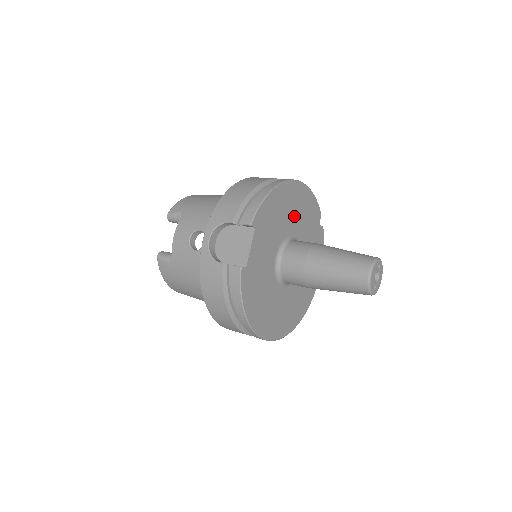
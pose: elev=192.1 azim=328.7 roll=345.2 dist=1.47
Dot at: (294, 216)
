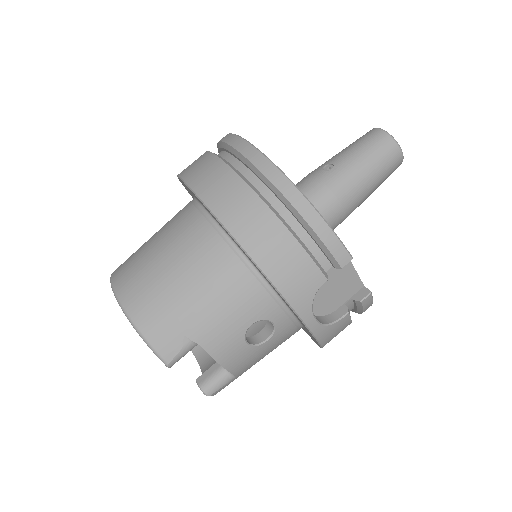
Dot at: occluded
